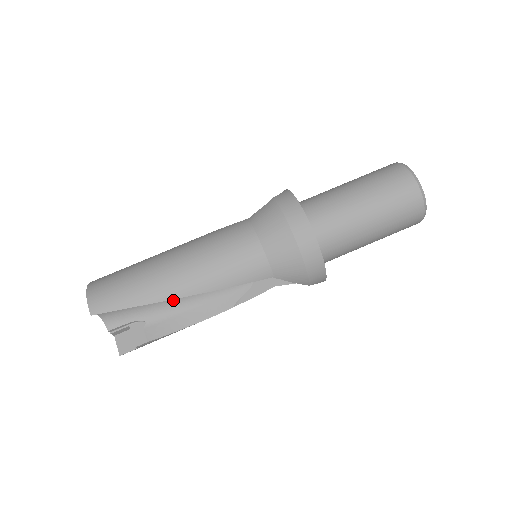
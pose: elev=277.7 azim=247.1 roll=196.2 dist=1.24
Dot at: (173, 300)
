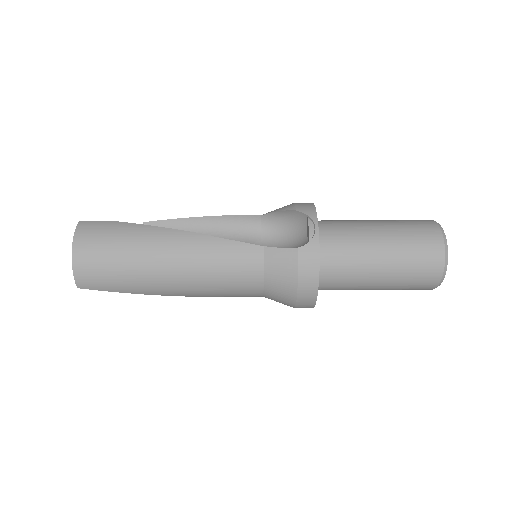
Dot at: occluded
